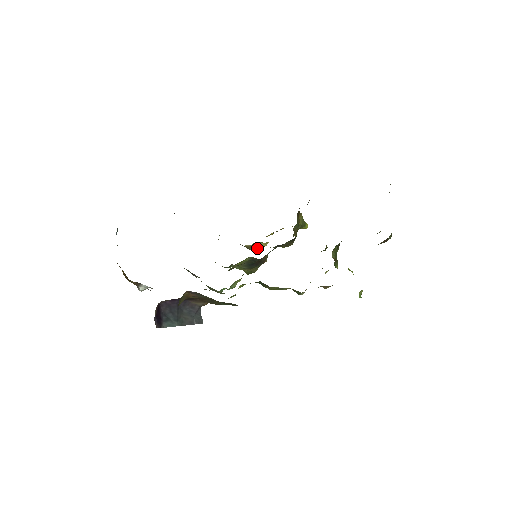
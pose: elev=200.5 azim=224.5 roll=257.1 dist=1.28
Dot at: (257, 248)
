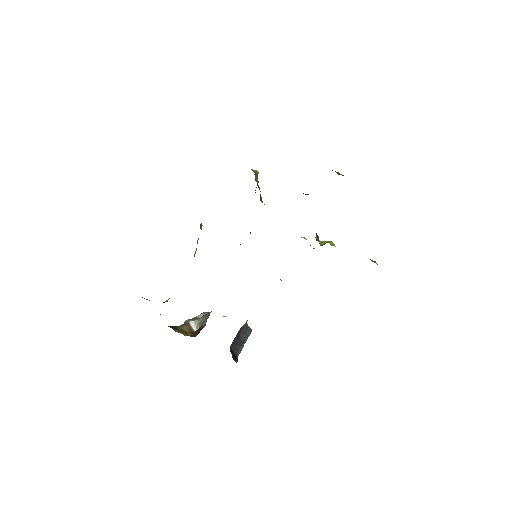
Dot at: occluded
